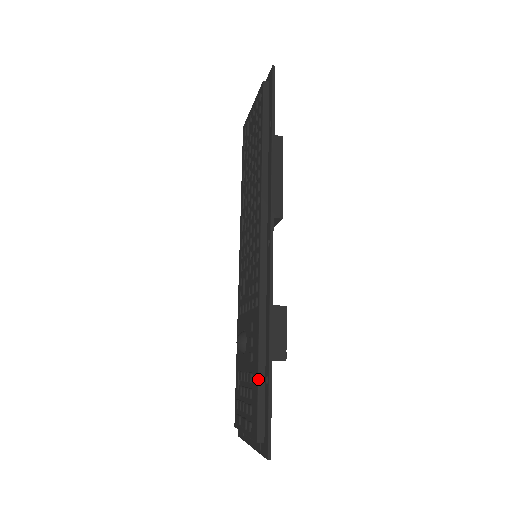
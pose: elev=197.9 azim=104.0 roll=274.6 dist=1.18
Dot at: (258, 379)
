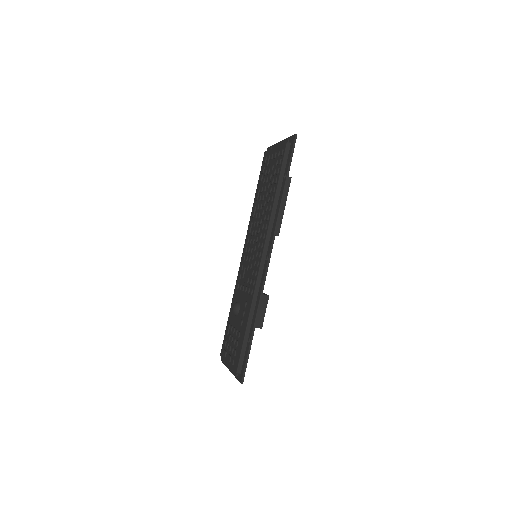
Dot at: (244, 339)
